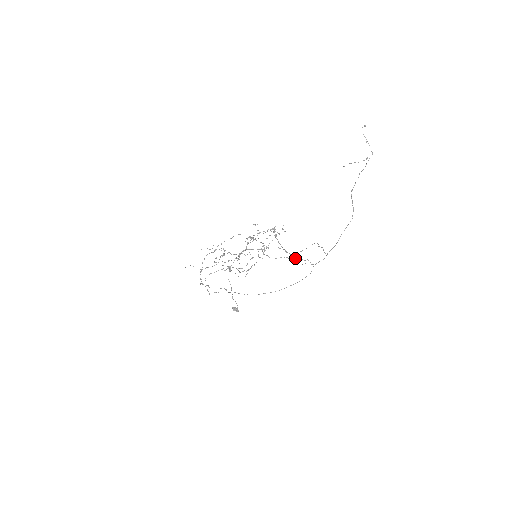
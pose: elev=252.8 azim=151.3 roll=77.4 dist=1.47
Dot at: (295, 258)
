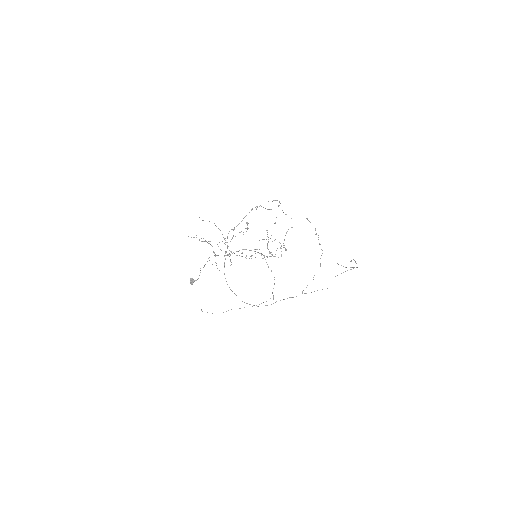
Dot at: occluded
